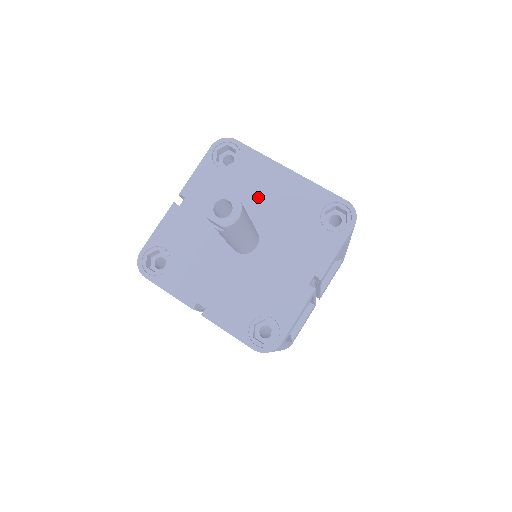
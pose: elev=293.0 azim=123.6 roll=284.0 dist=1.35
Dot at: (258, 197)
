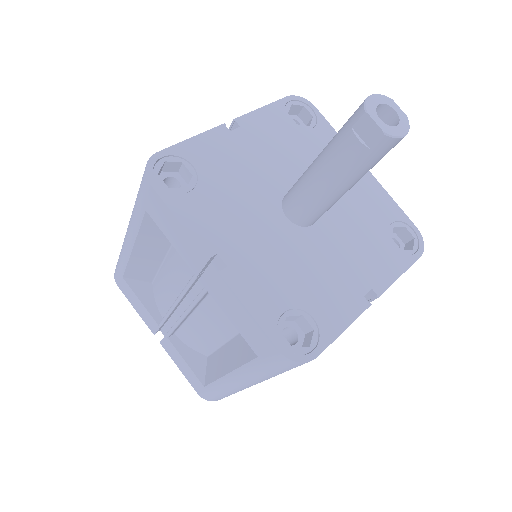
Dot at: occluded
